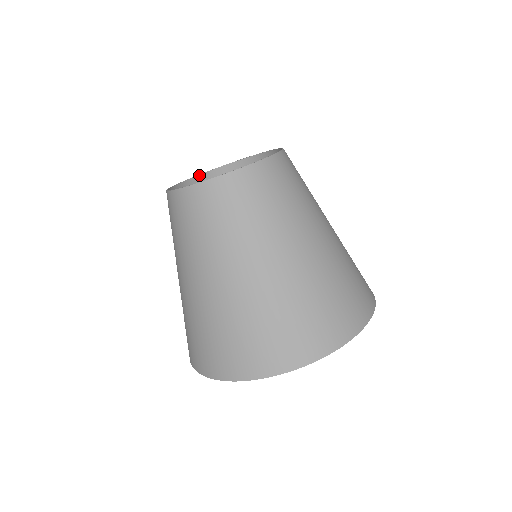
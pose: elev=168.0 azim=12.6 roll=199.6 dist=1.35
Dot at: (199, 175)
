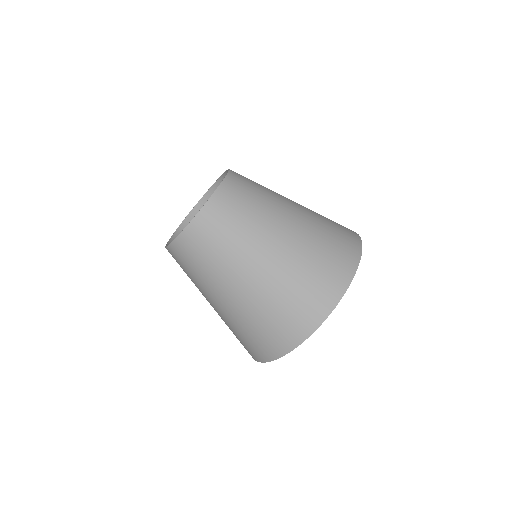
Dot at: (199, 201)
